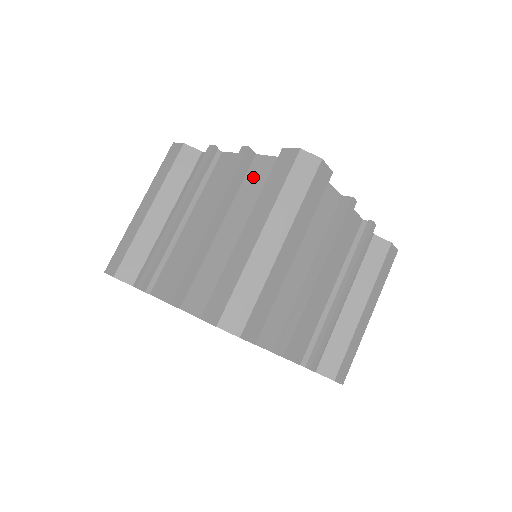
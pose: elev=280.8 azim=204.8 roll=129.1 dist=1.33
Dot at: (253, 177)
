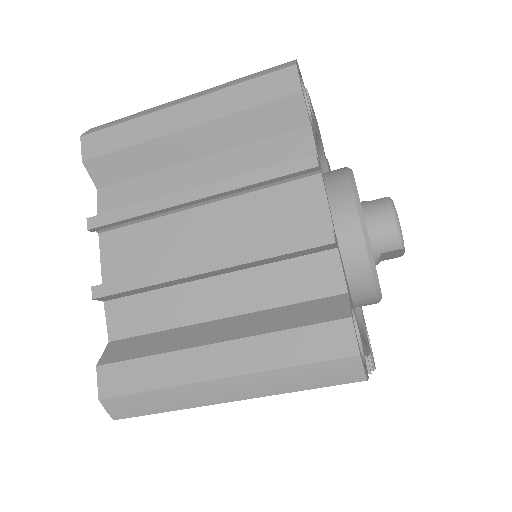
Dot at: (302, 273)
